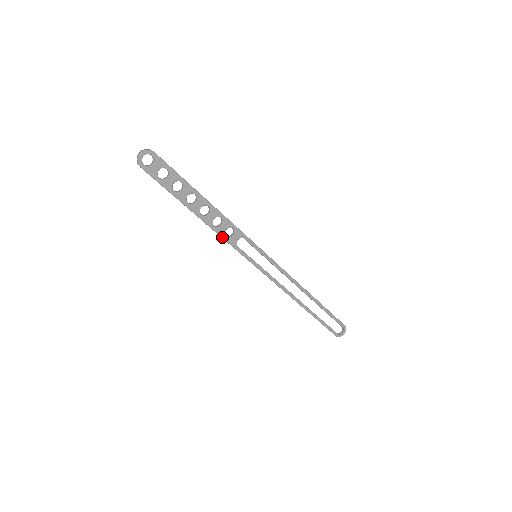
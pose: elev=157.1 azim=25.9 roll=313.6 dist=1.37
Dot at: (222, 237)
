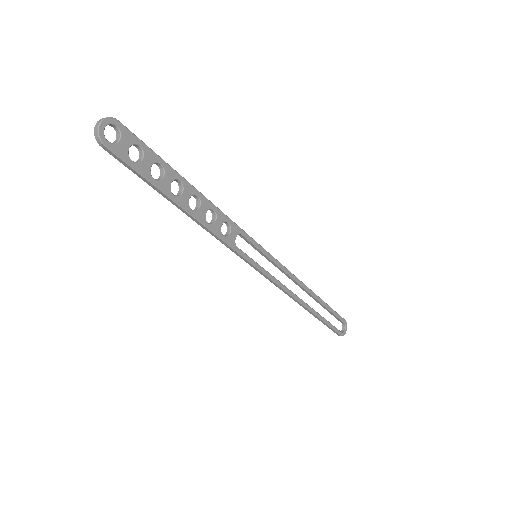
Dot at: (219, 237)
